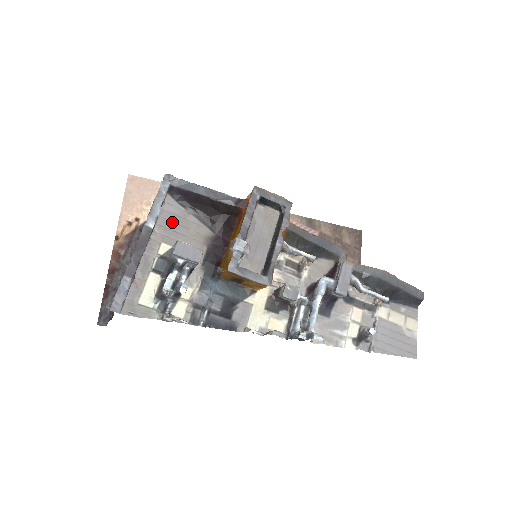
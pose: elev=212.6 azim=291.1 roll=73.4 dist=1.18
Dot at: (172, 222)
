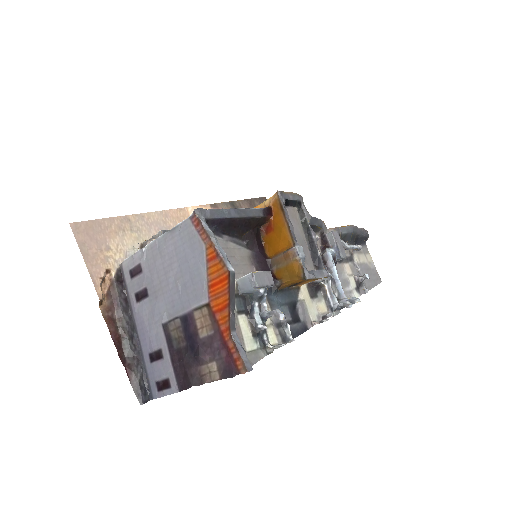
Dot at: occluded
